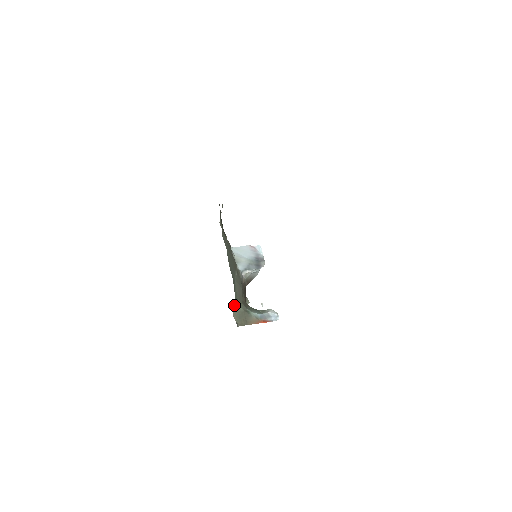
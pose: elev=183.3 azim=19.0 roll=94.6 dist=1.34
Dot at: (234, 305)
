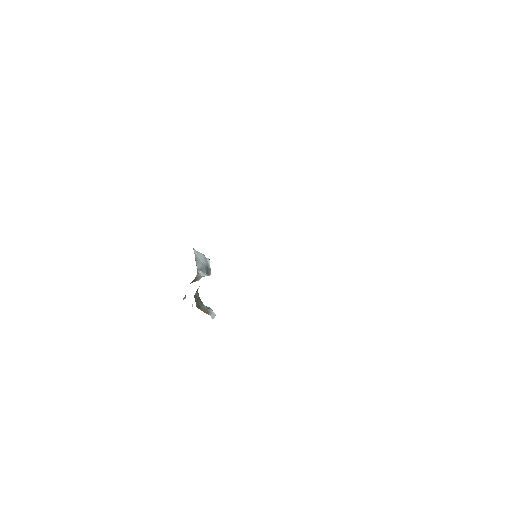
Dot at: (197, 289)
